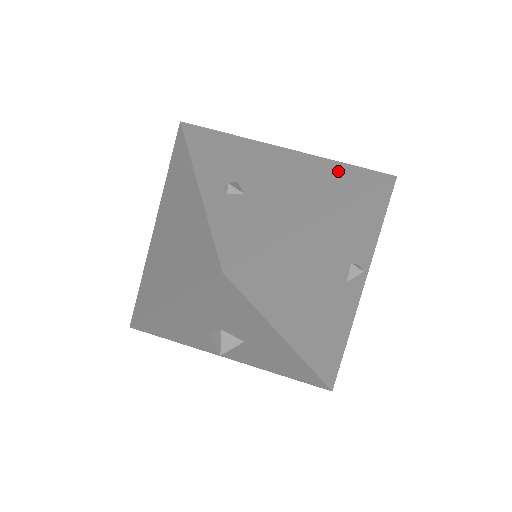
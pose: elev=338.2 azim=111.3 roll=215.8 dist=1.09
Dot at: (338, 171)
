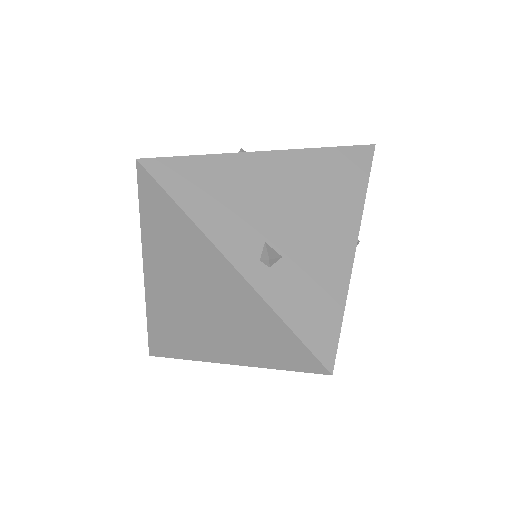
Dot at: (331, 166)
